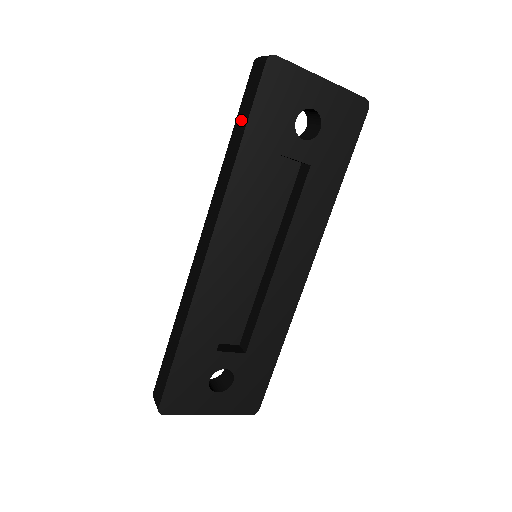
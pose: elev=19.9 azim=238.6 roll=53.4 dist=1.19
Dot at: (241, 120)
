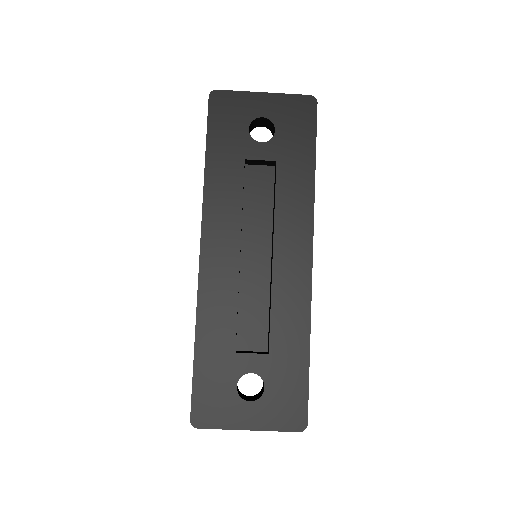
Dot at: occluded
